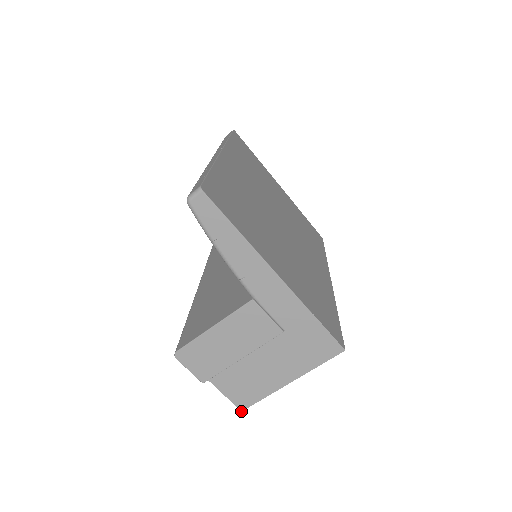
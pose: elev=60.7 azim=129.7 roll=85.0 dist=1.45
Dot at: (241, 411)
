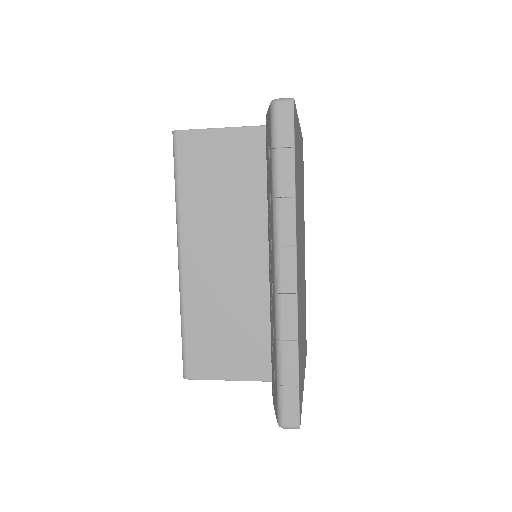
Dot at: occluded
